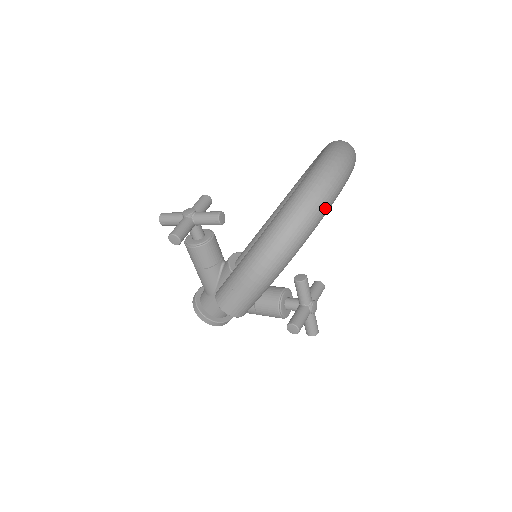
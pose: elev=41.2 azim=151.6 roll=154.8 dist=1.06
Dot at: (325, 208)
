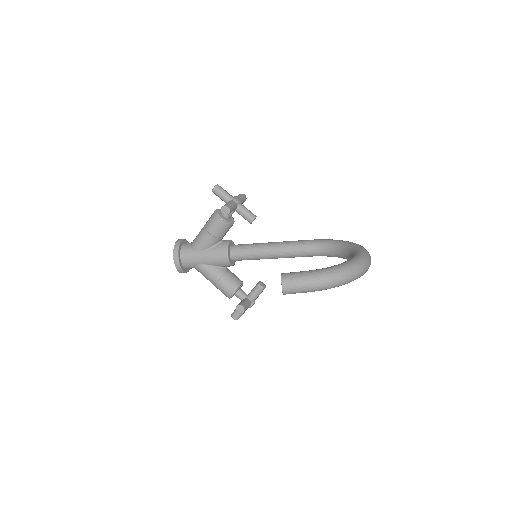
Dot at: occluded
